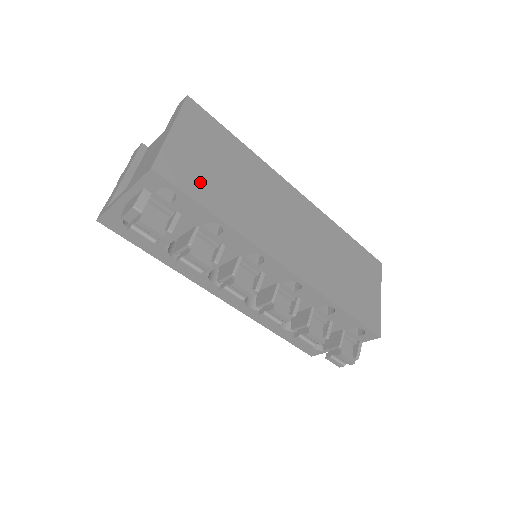
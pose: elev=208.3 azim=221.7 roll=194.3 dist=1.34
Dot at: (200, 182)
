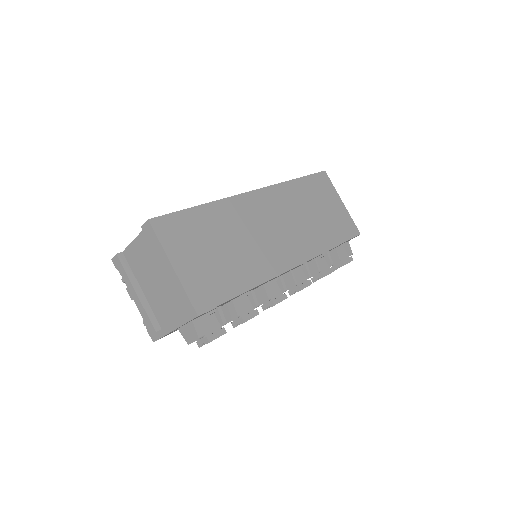
Dot at: (220, 281)
